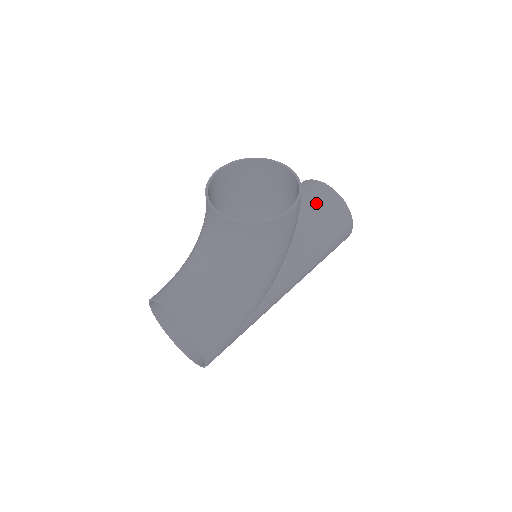
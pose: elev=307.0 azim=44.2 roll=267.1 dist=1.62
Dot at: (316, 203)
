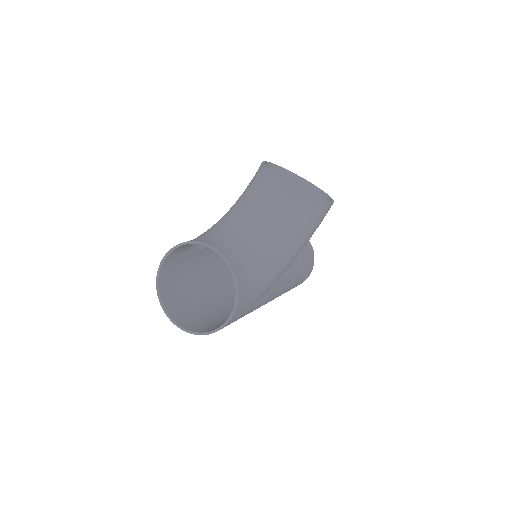
Dot at: occluded
